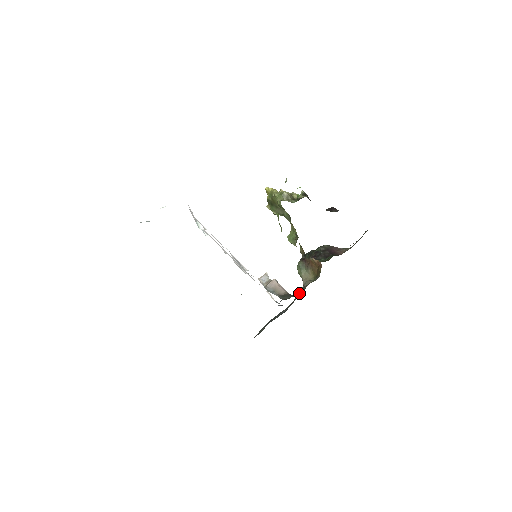
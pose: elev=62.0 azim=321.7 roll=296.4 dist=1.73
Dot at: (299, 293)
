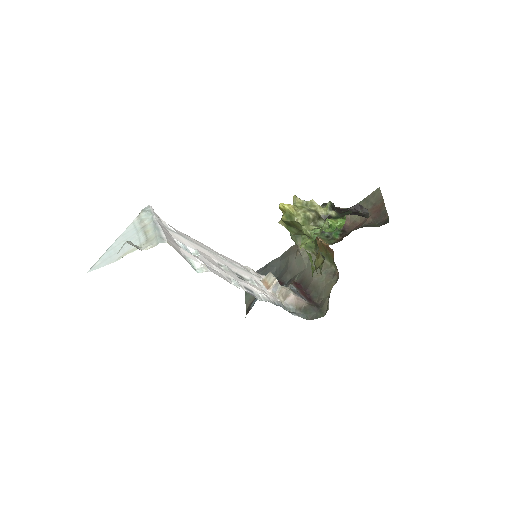
Dot at: (315, 293)
